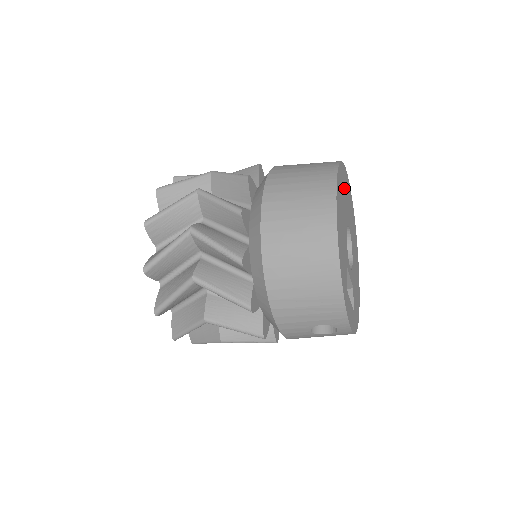
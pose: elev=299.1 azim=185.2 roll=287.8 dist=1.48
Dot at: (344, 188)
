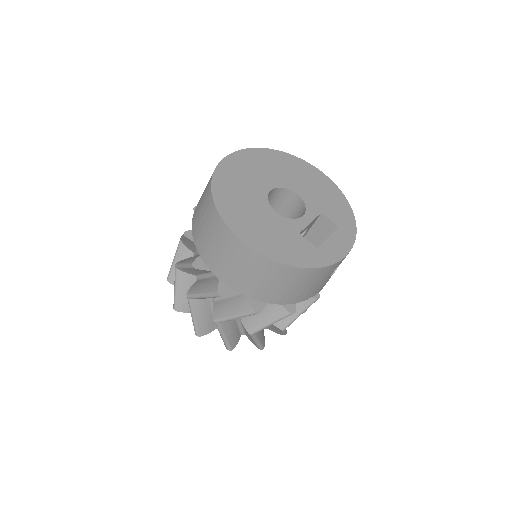
Dot at: (235, 189)
